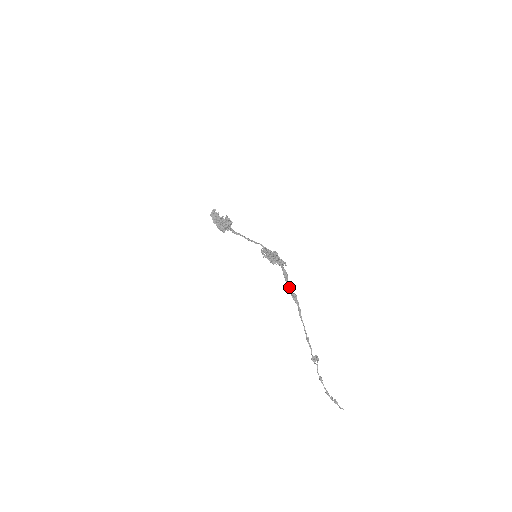
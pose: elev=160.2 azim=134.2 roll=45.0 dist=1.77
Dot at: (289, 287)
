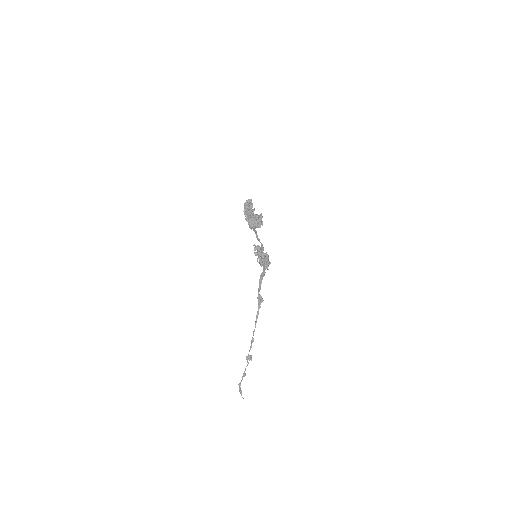
Dot at: (260, 289)
